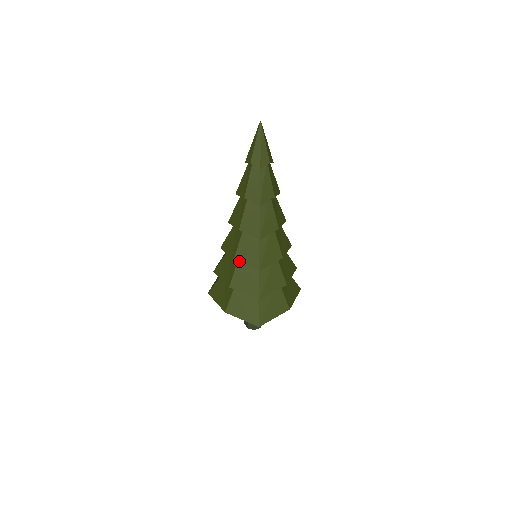
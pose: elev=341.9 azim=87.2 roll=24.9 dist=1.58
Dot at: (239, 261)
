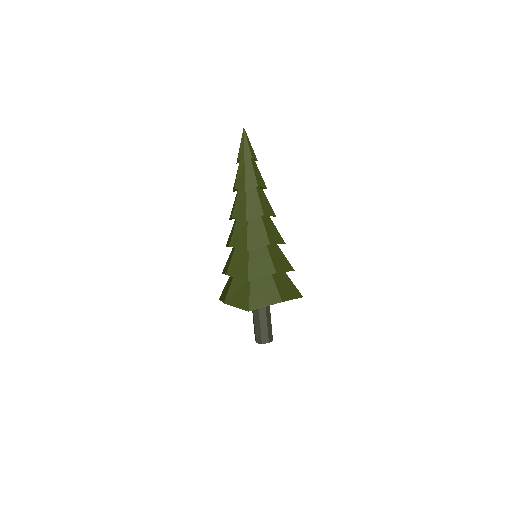
Dot at: (232, 246)
